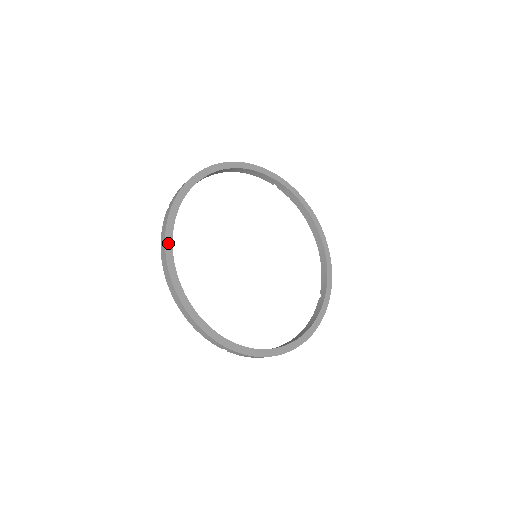
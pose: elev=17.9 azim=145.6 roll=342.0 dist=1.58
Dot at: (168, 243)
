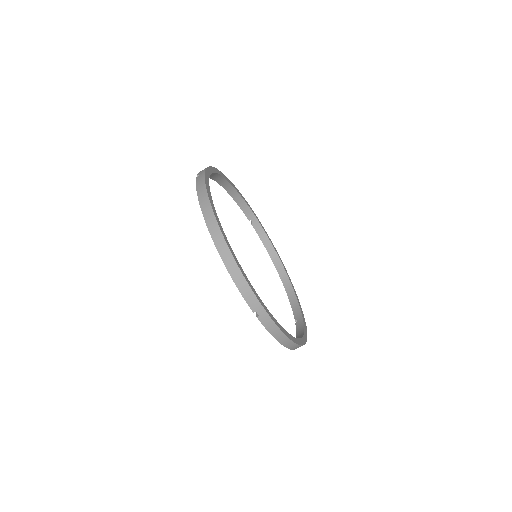
Dot at: (209, 194)
